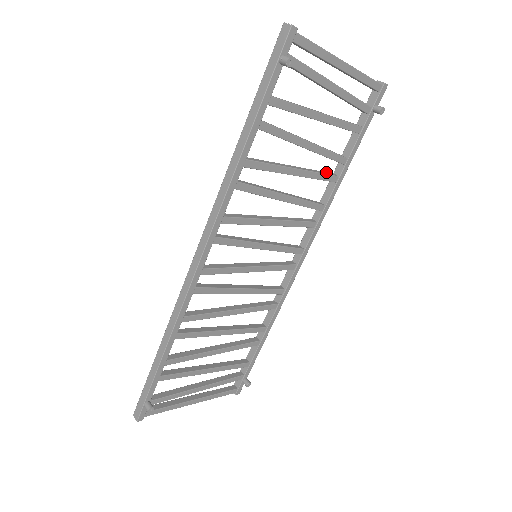
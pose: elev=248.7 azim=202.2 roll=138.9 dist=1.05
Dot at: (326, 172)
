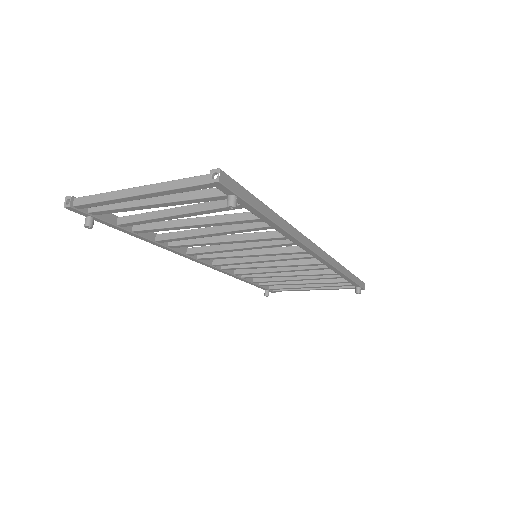
Dot at: occluded
